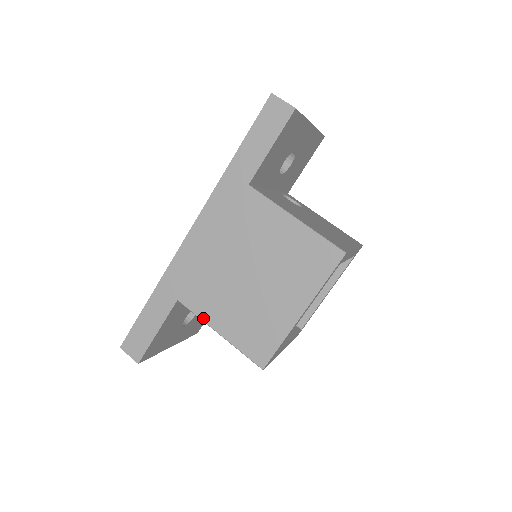
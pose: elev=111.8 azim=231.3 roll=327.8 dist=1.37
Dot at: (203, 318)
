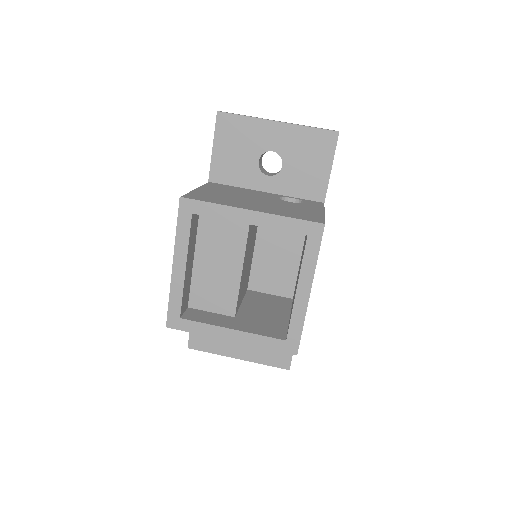
Dot at: occluded
